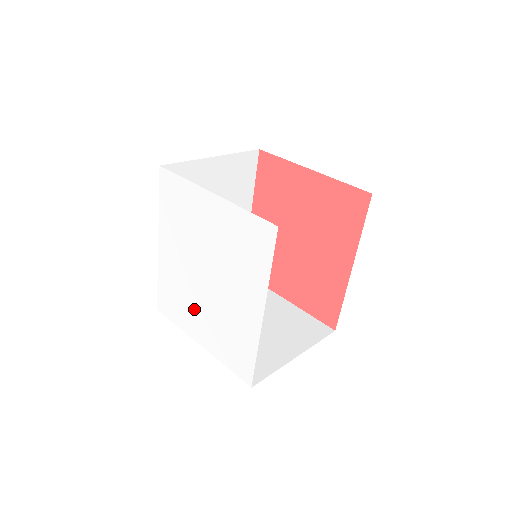
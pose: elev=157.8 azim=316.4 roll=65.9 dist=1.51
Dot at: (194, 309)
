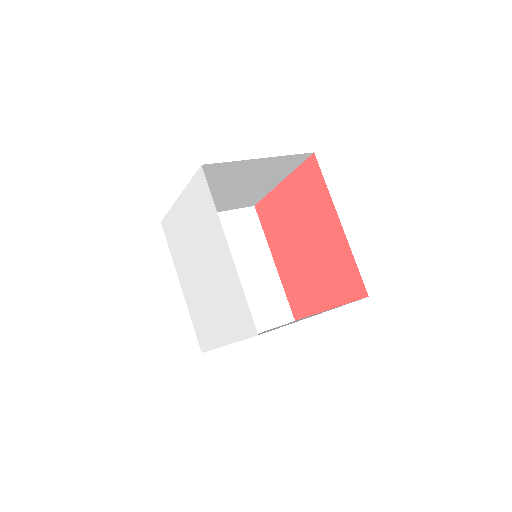
Dot at: (210, 312)
